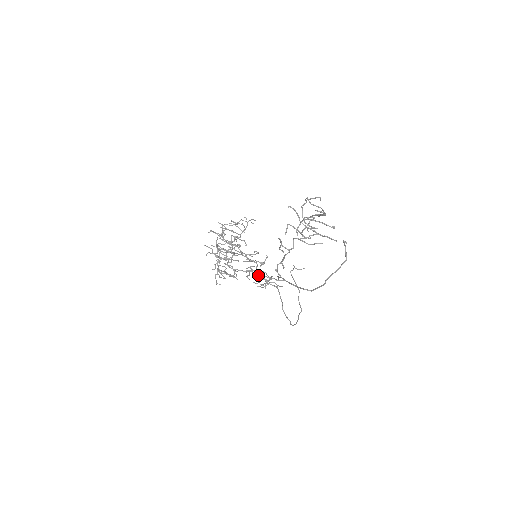
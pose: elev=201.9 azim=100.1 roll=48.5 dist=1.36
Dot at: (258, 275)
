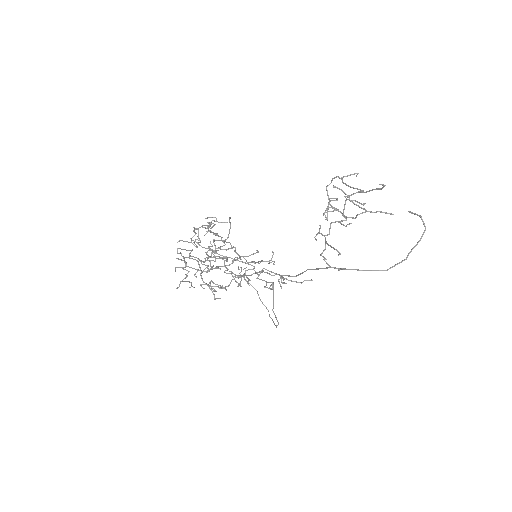
Dot at: (257, 278)
